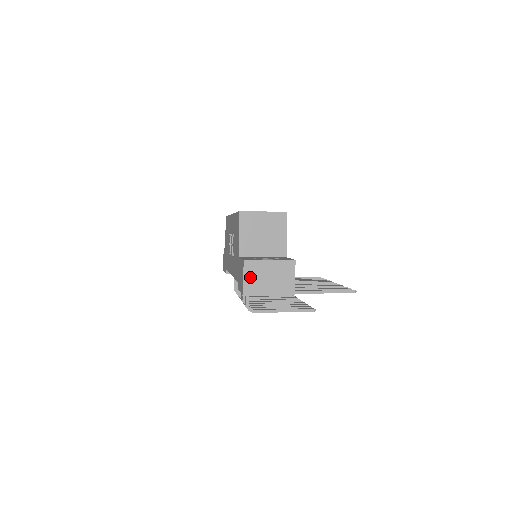
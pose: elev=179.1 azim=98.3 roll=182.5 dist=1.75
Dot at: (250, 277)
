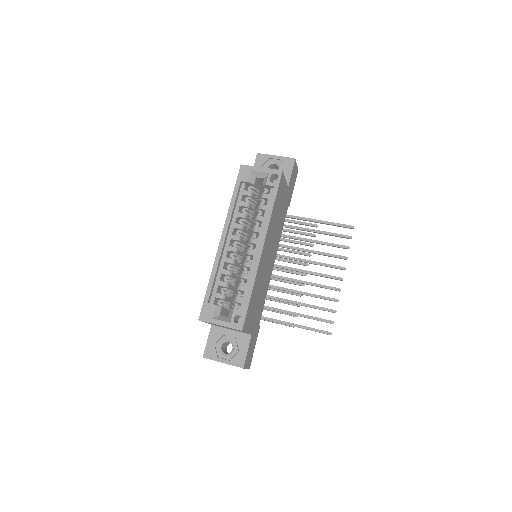
Dot at: occluded
